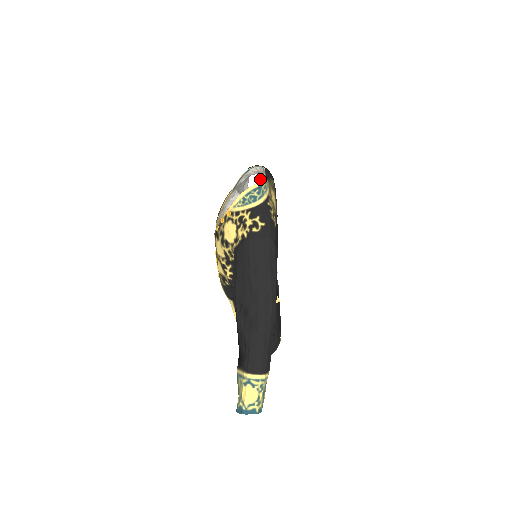
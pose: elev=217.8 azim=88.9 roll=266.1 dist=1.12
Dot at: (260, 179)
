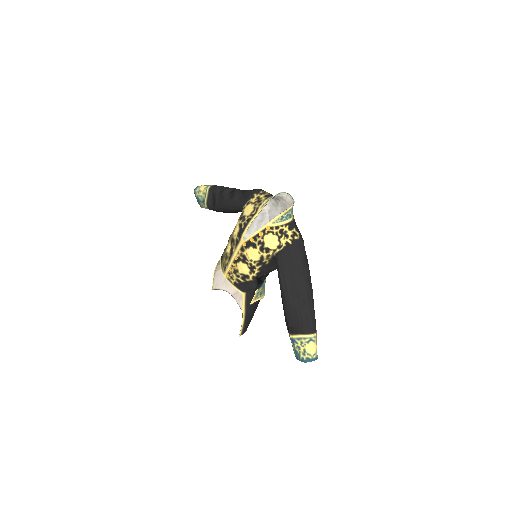
Dot at: occluded
